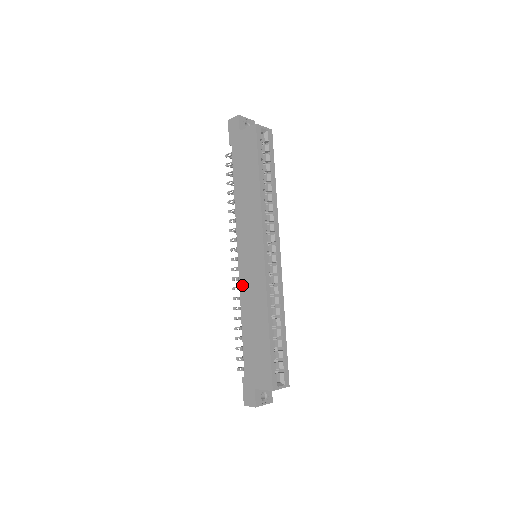
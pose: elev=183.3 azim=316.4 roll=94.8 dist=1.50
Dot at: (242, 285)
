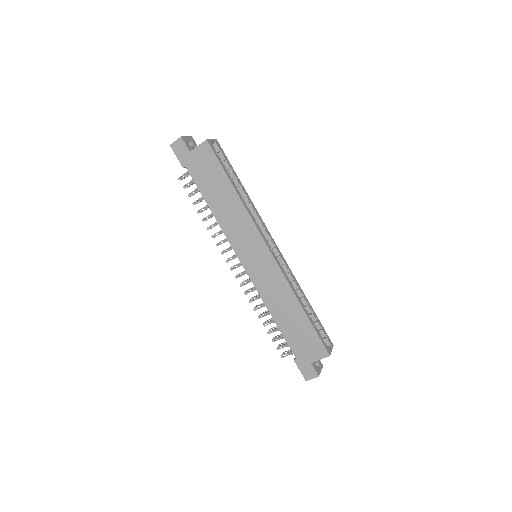
Dot at: (258, 286)
